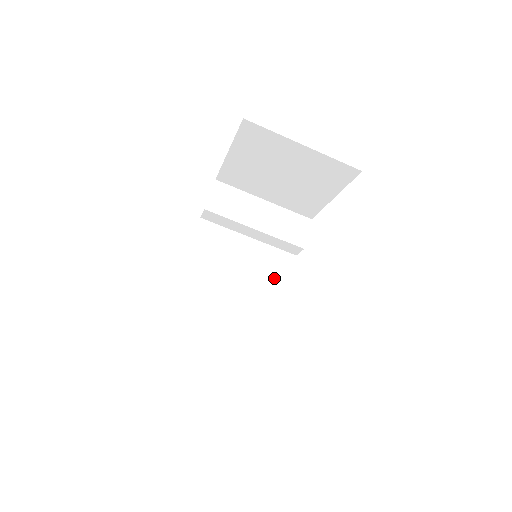
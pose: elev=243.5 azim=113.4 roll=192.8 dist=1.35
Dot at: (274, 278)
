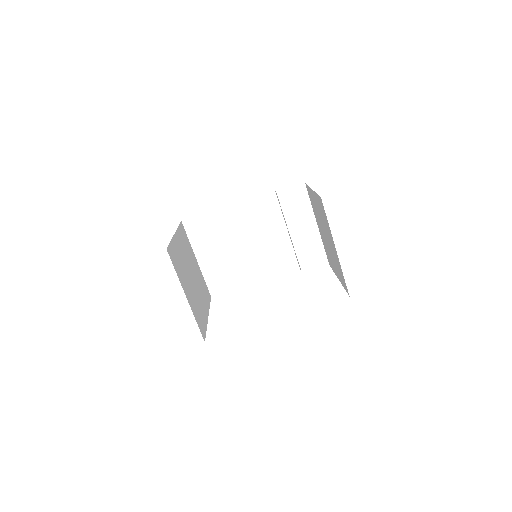
Dot at: (272, 264)
